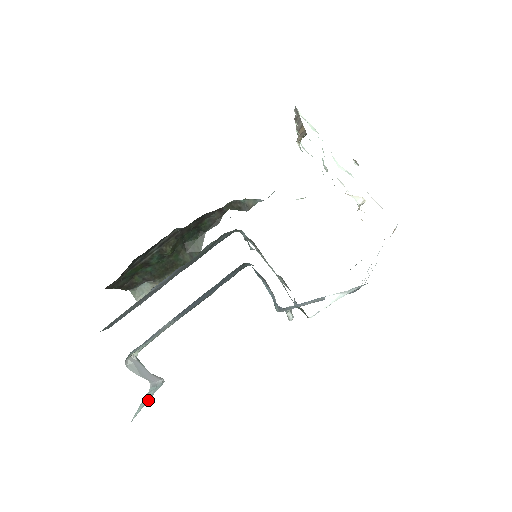
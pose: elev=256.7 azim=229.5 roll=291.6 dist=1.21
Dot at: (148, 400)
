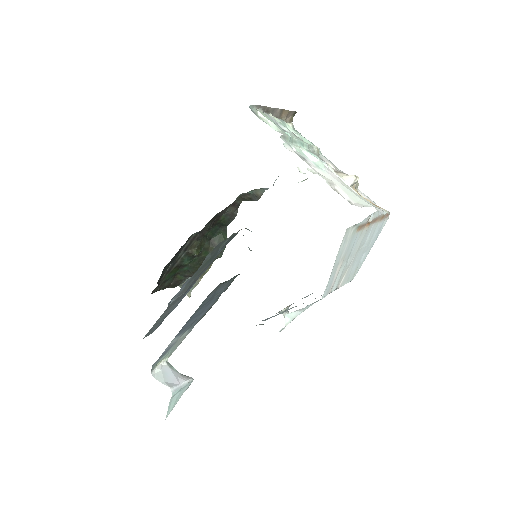
Dot at: (179, 398)
